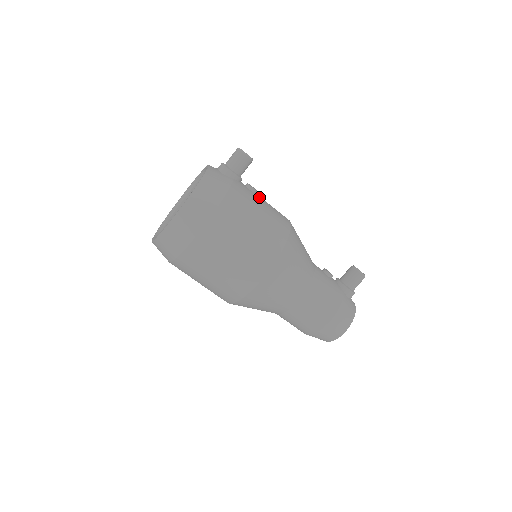
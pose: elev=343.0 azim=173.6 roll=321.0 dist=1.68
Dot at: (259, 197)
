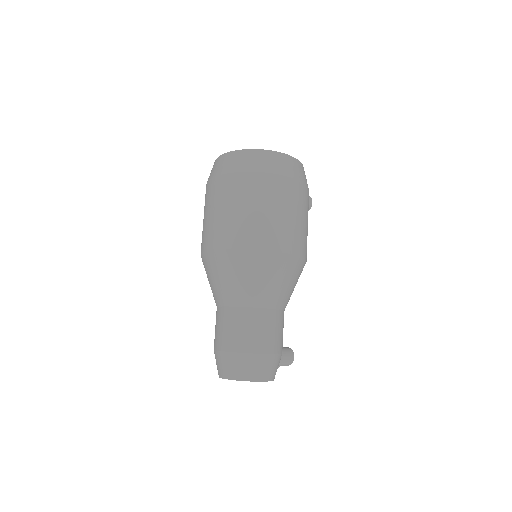
Dot at: occluded
